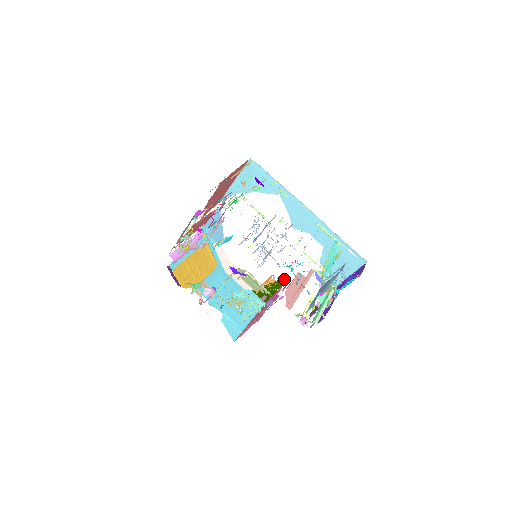
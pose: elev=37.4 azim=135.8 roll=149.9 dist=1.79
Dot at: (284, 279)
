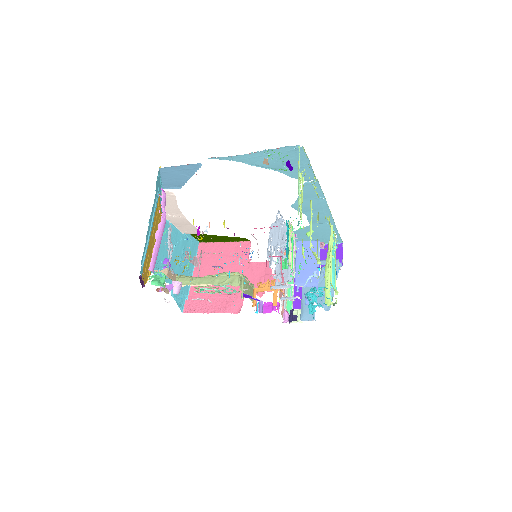
Dot at: occluded
